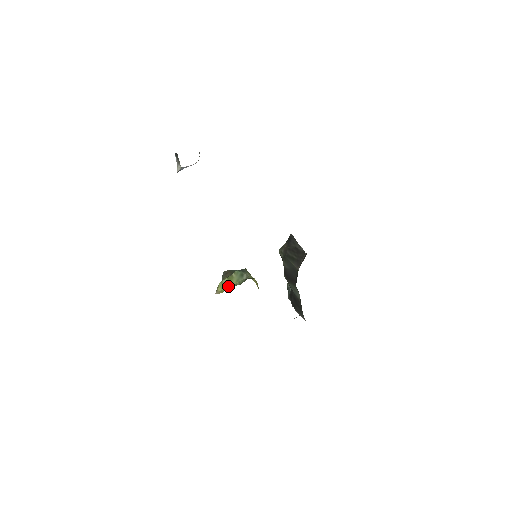
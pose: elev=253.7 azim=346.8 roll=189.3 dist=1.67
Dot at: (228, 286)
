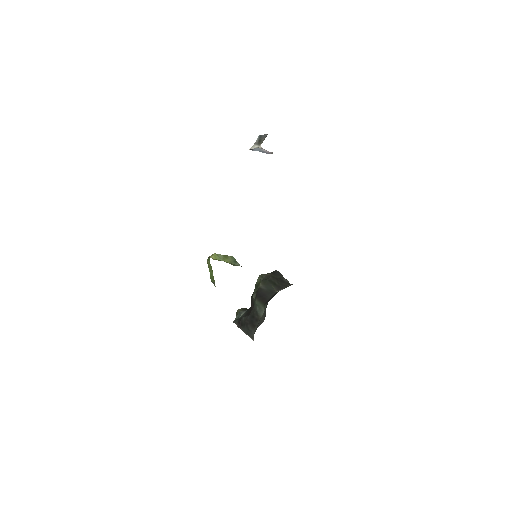
Dot at: (222, 259)
